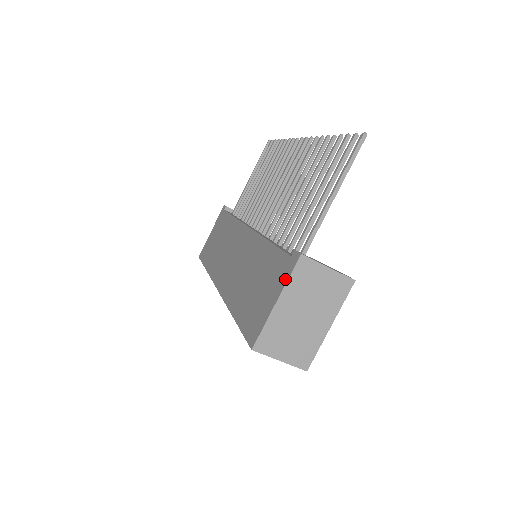
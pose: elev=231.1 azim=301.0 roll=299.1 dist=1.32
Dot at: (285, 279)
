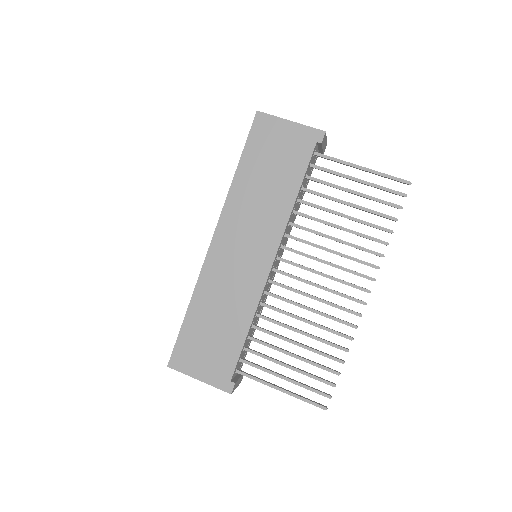
Dot at: (214, 383)
